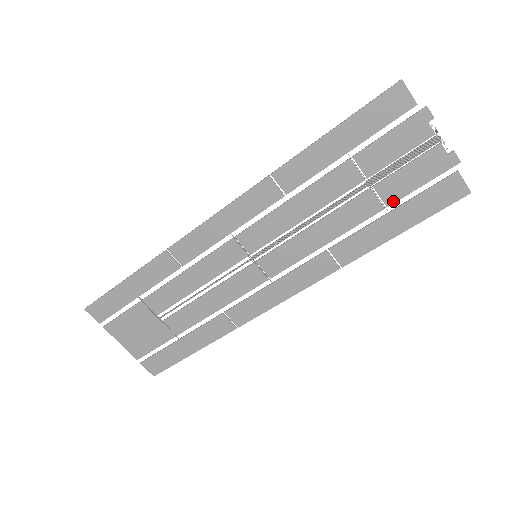
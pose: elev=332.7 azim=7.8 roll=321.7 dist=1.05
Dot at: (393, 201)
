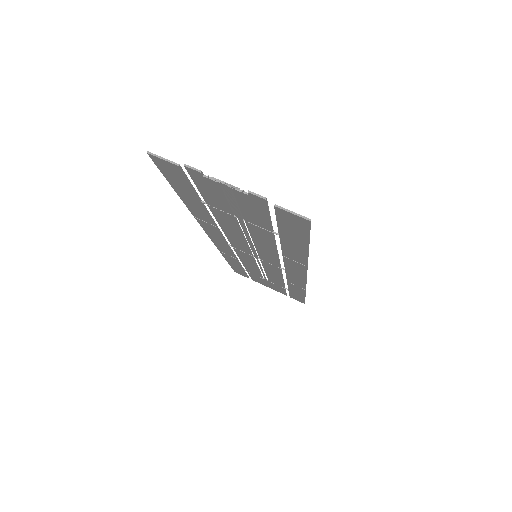
Dot at: (269, 228)
